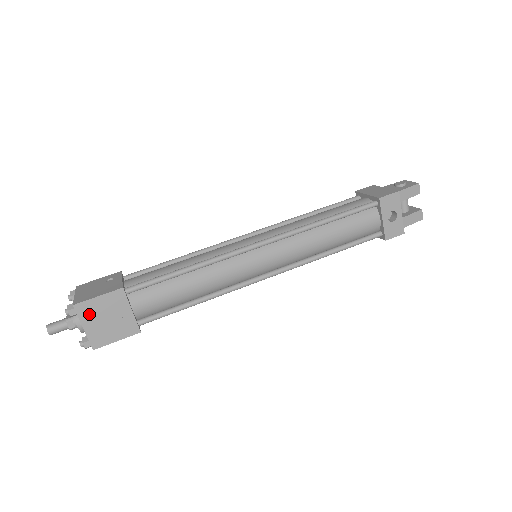
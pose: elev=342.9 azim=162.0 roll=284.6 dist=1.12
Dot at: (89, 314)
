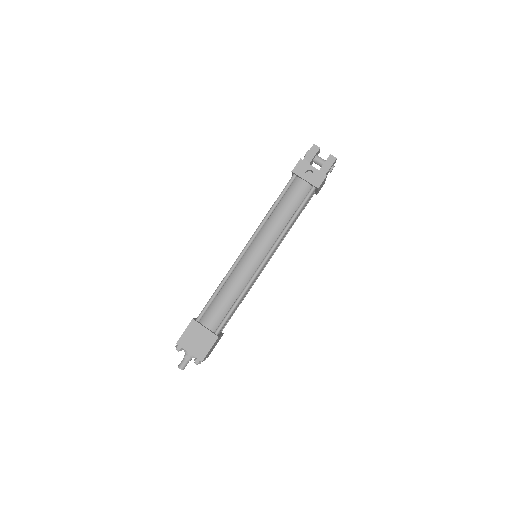
Dot at: (187, 343)
